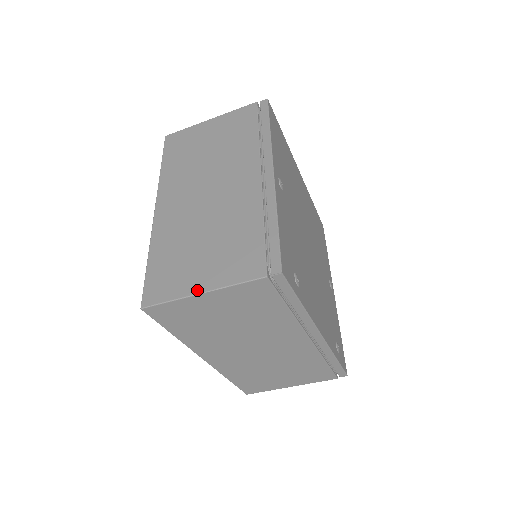
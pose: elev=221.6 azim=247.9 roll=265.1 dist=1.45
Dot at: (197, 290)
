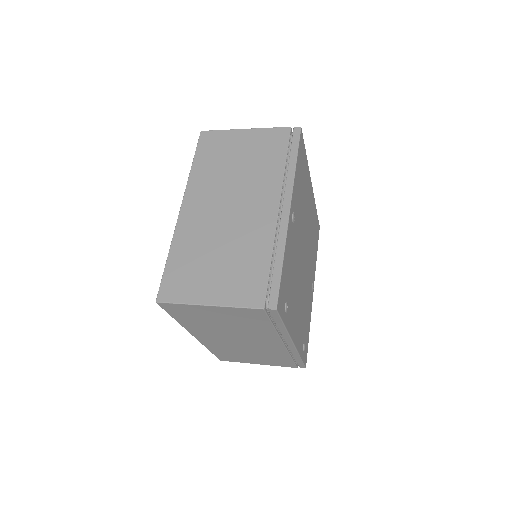
Dot at: (205, 301)
